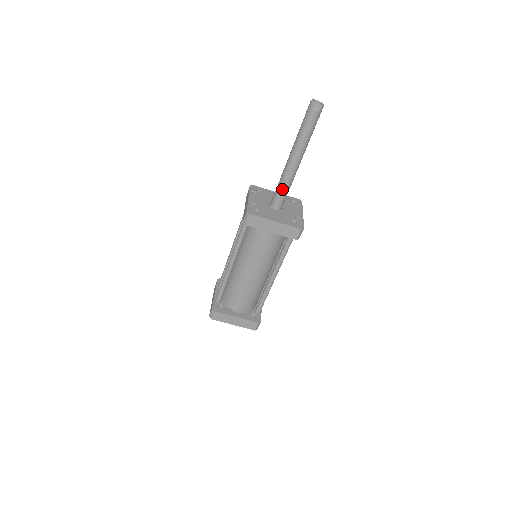
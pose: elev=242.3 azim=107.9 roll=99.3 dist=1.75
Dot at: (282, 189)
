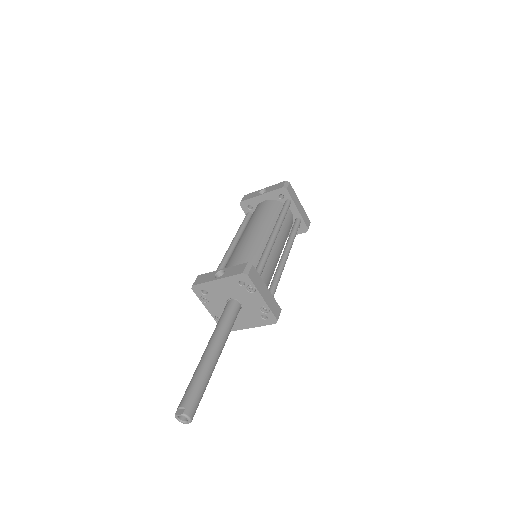
Dot at: occluded
